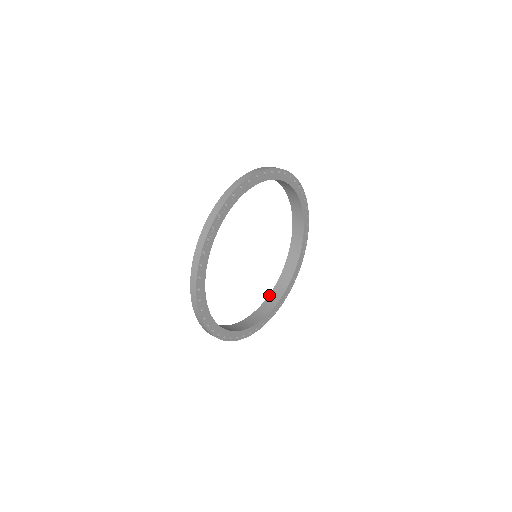
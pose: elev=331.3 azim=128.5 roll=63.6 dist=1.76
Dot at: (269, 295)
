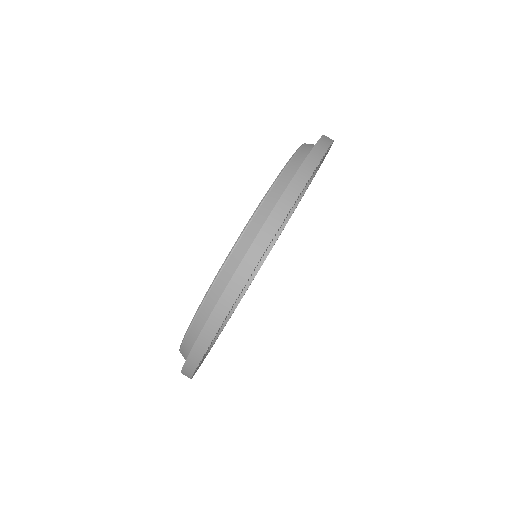
Dot at: occluded
